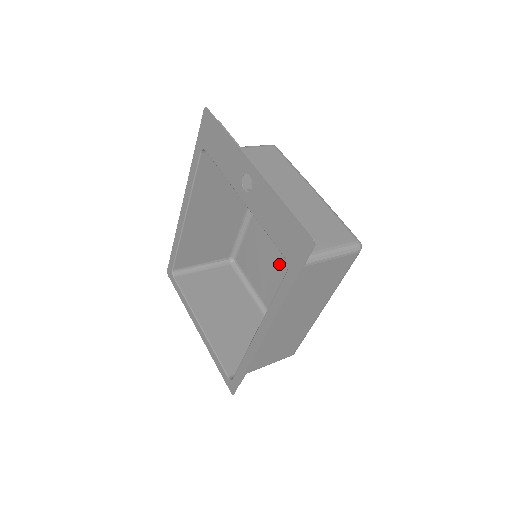
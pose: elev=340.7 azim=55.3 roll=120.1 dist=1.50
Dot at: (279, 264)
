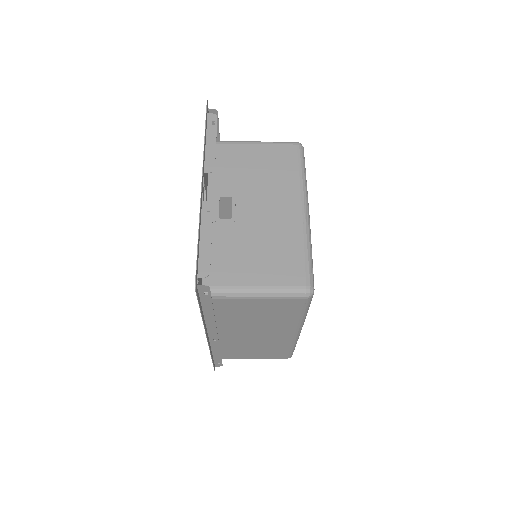
Dot at: occluded
